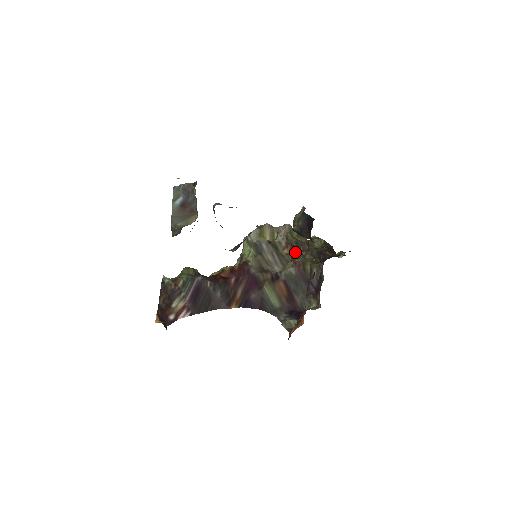
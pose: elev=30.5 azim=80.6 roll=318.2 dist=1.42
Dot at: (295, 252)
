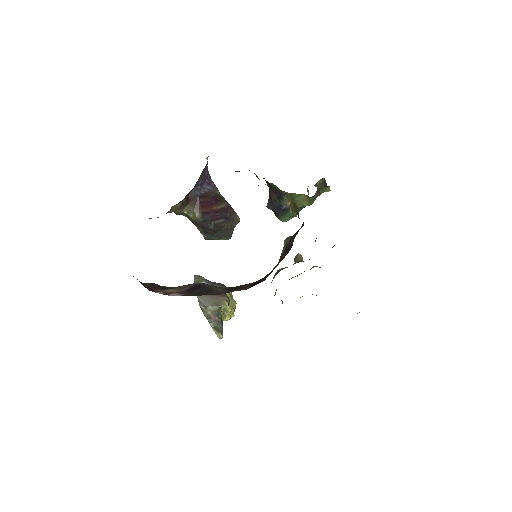
Dot at: occluded
